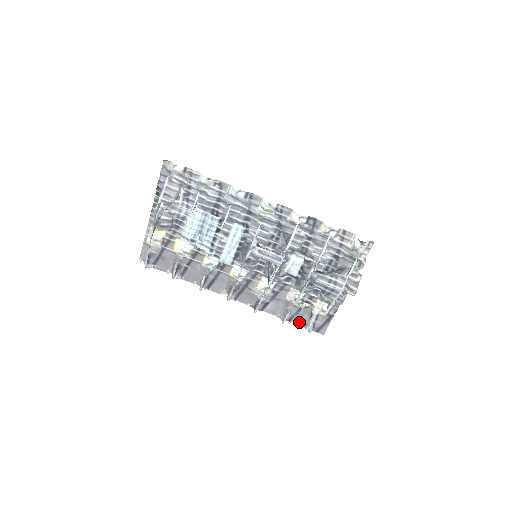
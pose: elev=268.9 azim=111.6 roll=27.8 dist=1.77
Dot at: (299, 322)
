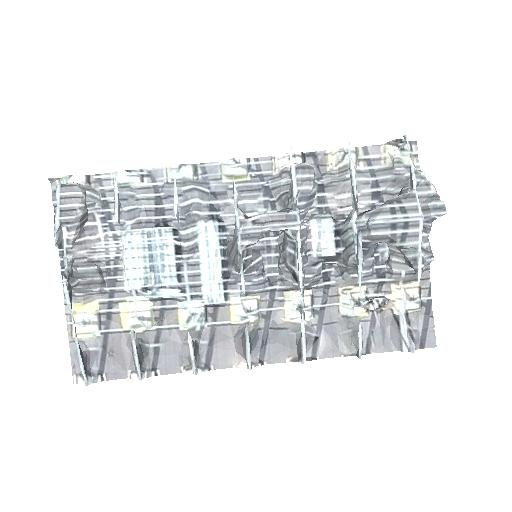
Dot at: (384, 346)
